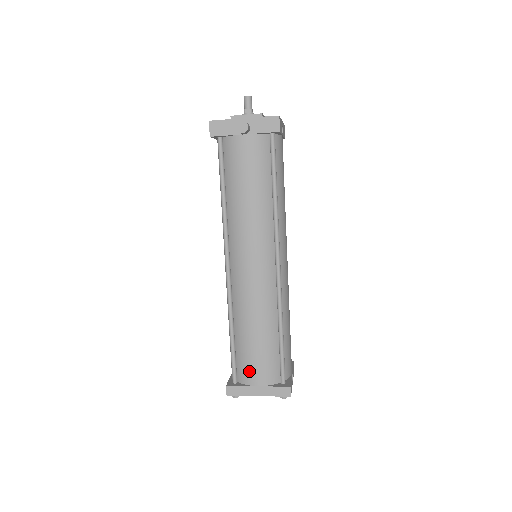
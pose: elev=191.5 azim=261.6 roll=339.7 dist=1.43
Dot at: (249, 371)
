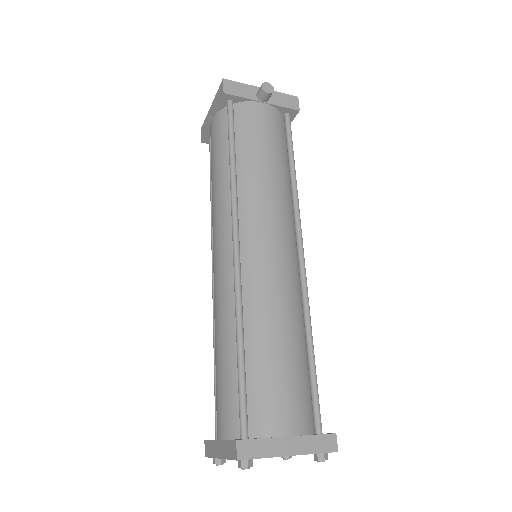
Dot at: (273, 409)
